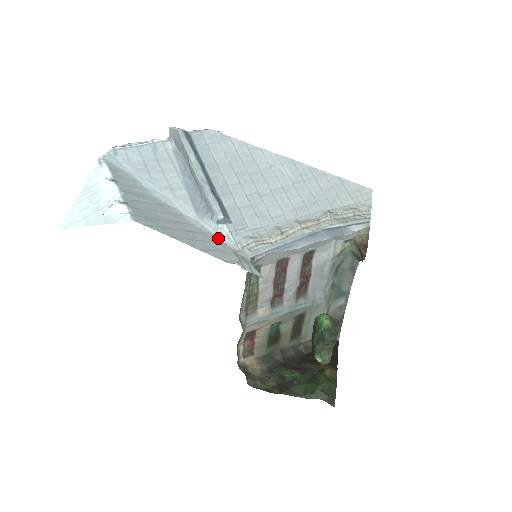
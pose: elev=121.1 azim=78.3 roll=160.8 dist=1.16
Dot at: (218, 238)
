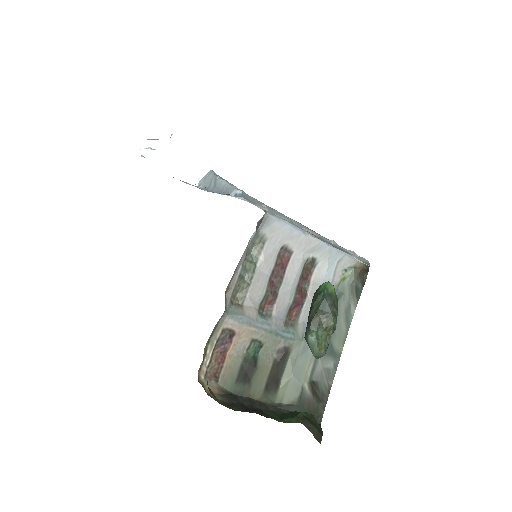
Dot at: occluded
